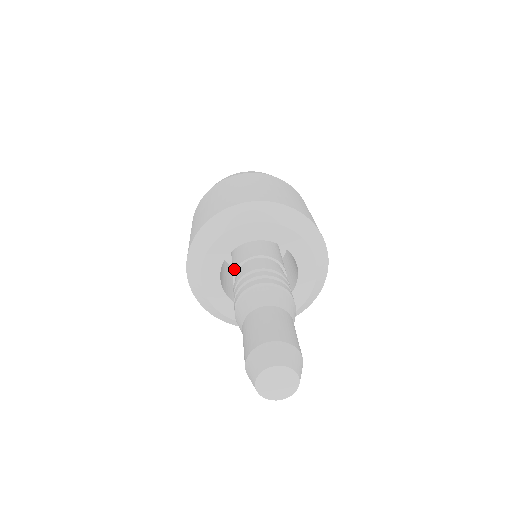
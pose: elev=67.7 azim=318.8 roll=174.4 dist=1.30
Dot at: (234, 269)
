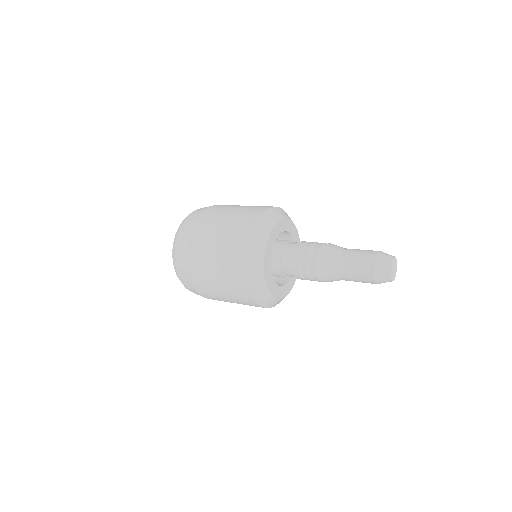
Dot at: (277, 267)
